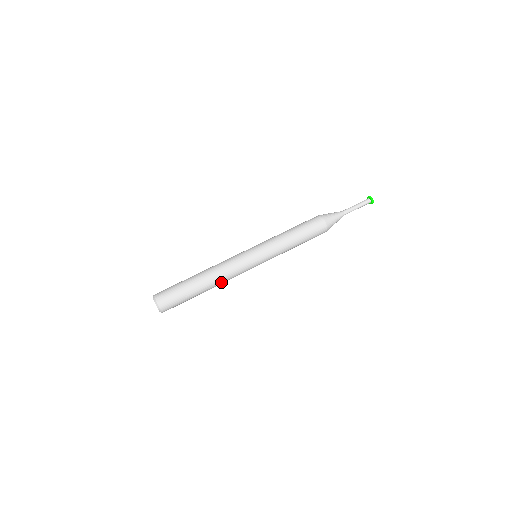
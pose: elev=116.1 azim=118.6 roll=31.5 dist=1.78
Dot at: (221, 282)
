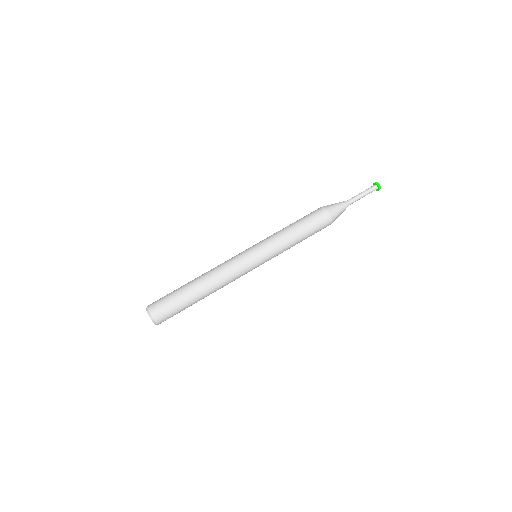
Dot at: (219, 286)
